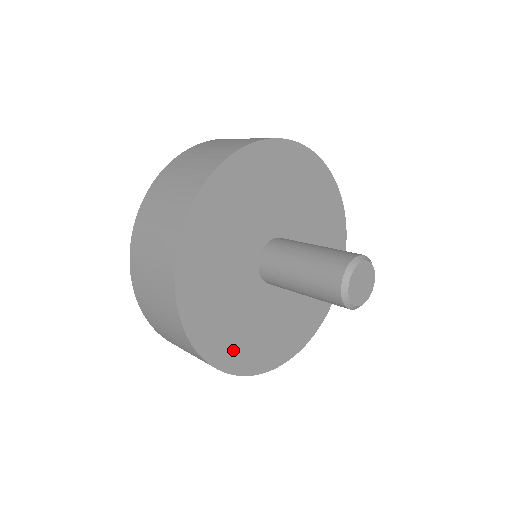
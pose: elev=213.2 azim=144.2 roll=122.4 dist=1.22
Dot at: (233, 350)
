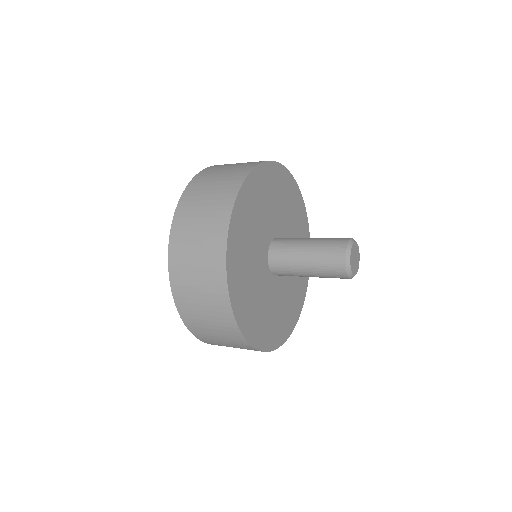
Dot at: (239, 287)
